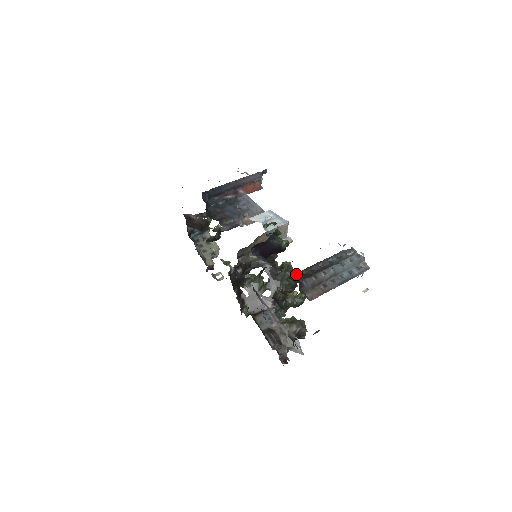
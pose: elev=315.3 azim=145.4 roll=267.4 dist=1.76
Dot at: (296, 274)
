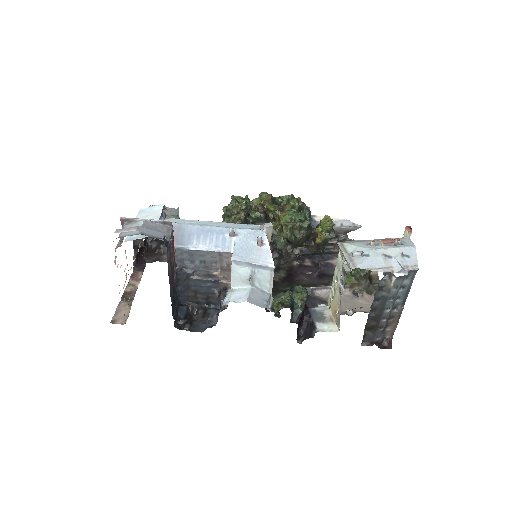
Dot at: (363, 338)
